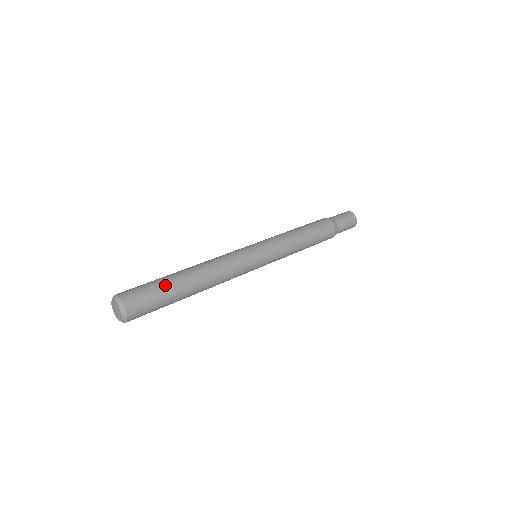
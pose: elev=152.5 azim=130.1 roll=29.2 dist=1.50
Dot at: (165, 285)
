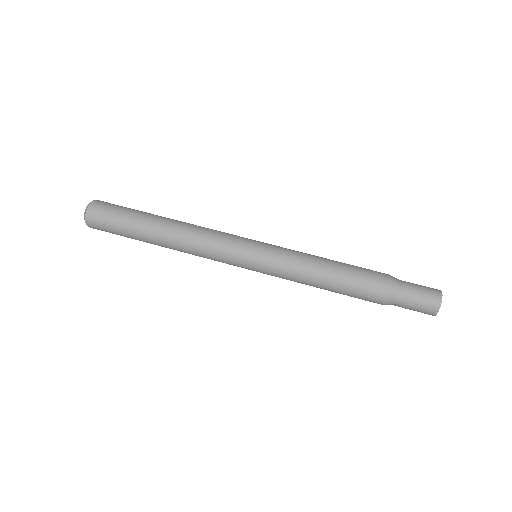
Dot at: (129, 227)
